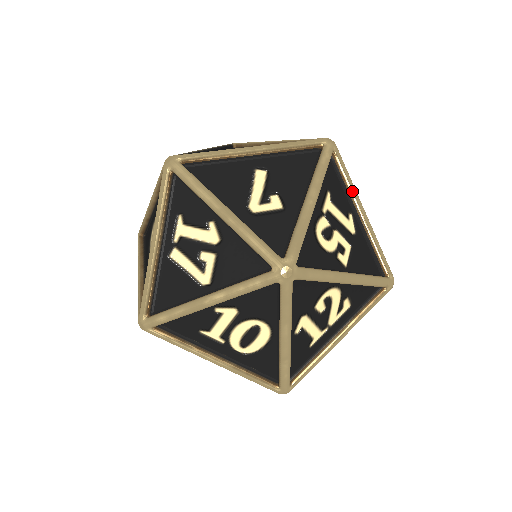
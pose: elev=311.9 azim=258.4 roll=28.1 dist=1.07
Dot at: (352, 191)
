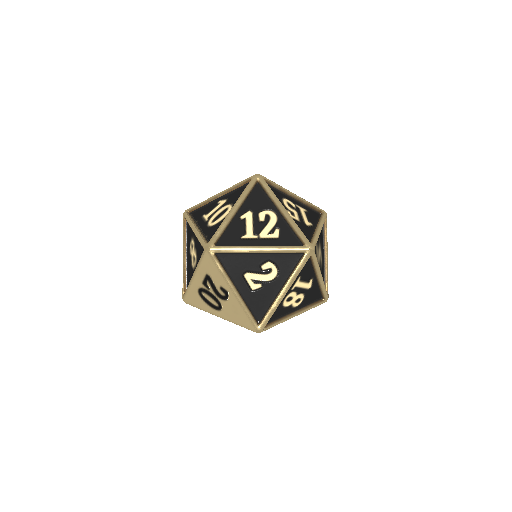
Dot at: (320, 221)
